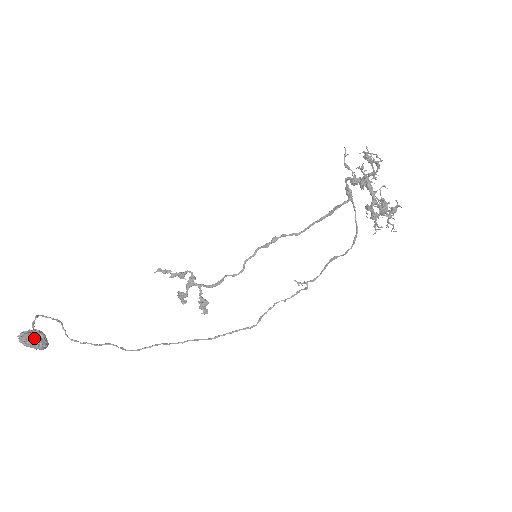
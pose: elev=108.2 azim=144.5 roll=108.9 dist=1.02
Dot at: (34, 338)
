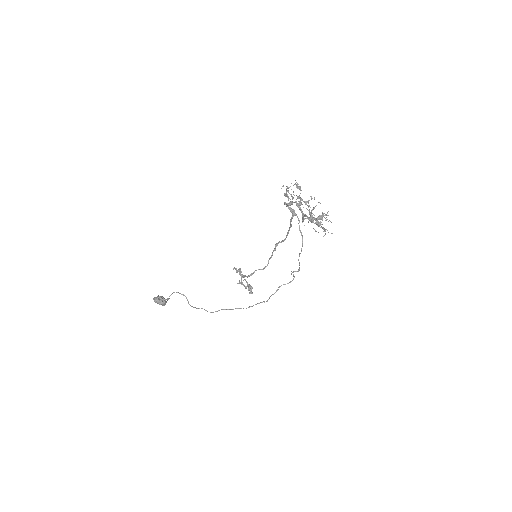
Dot at: (157, 299)
